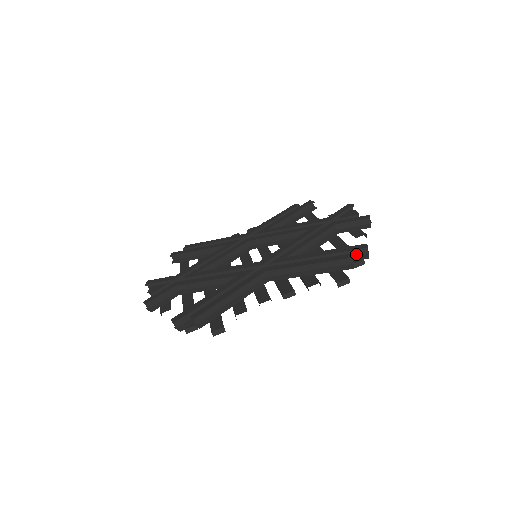
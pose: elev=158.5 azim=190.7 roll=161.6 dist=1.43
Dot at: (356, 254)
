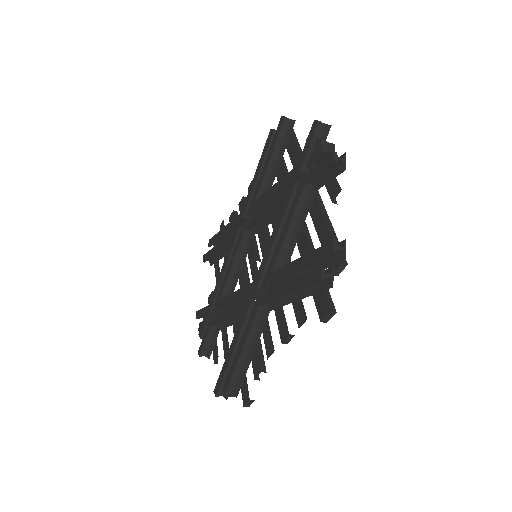
Dot at: occluded
